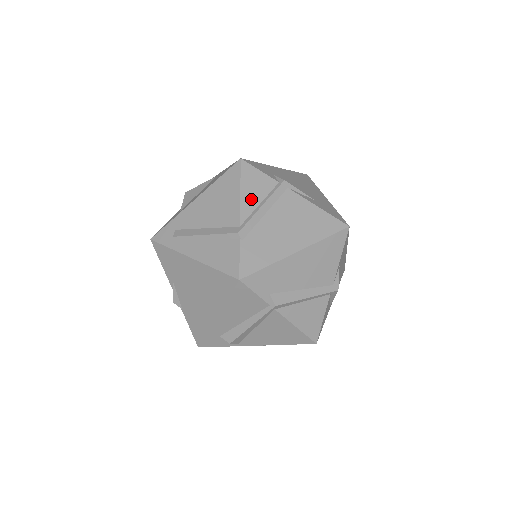
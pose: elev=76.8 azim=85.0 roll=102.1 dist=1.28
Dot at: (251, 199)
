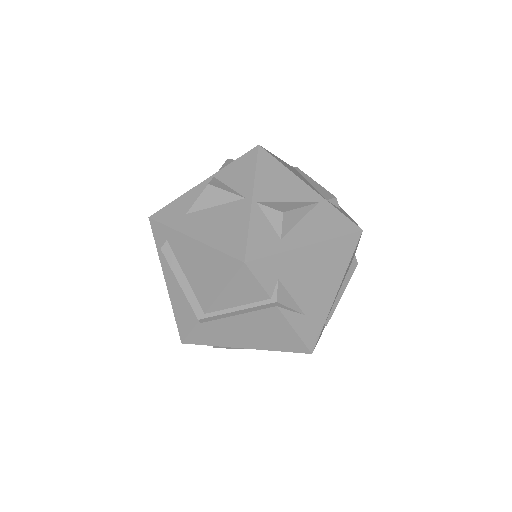
Dot at: (230, 300)
